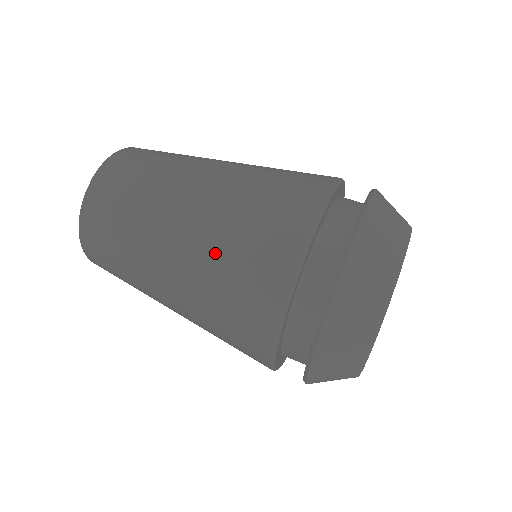
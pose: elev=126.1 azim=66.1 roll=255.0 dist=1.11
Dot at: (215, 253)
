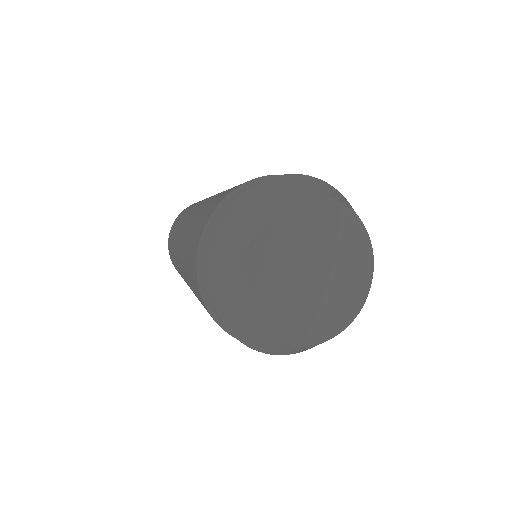
Dot at: occluded
